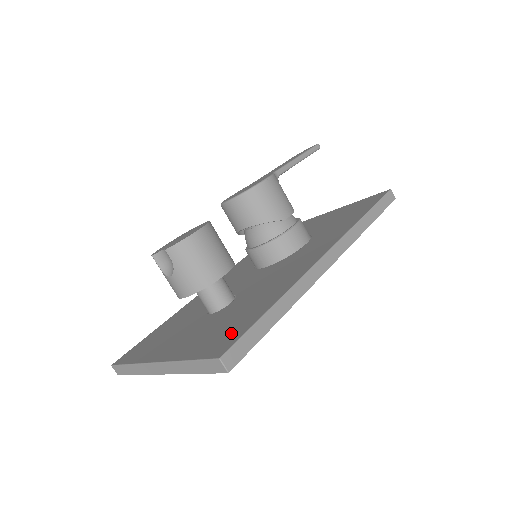
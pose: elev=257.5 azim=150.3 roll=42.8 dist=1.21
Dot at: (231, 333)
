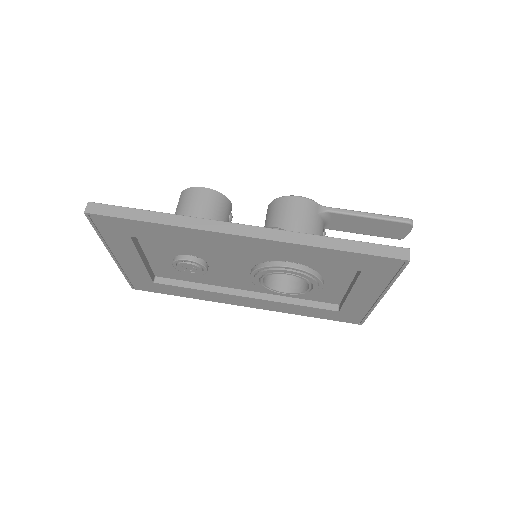
Dot at: occluded
